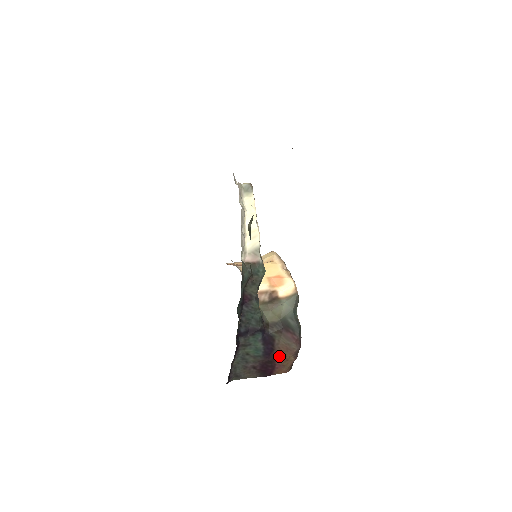
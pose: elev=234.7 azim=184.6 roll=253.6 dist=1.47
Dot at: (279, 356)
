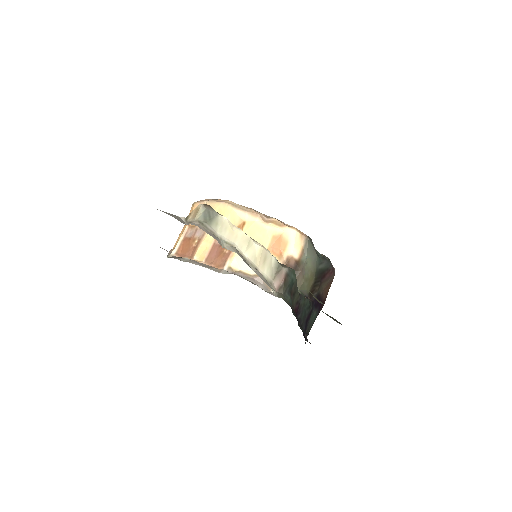
Dot at: (325, 296)
